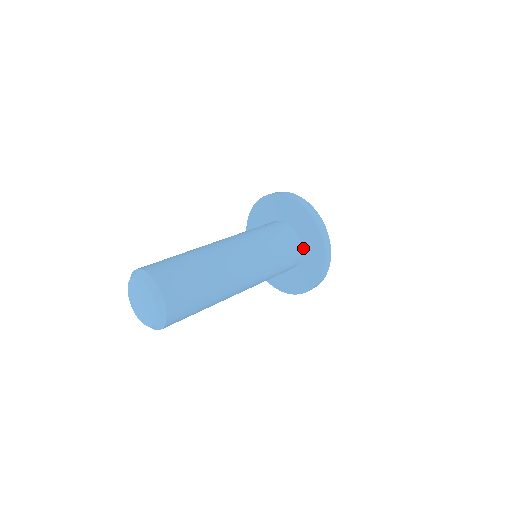
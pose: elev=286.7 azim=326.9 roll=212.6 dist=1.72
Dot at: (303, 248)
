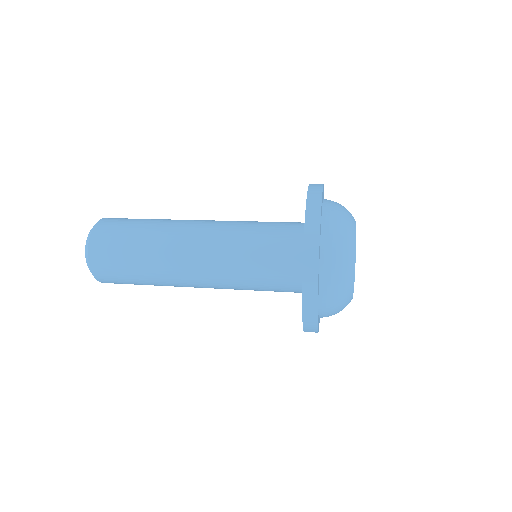
Dot at: occluded
